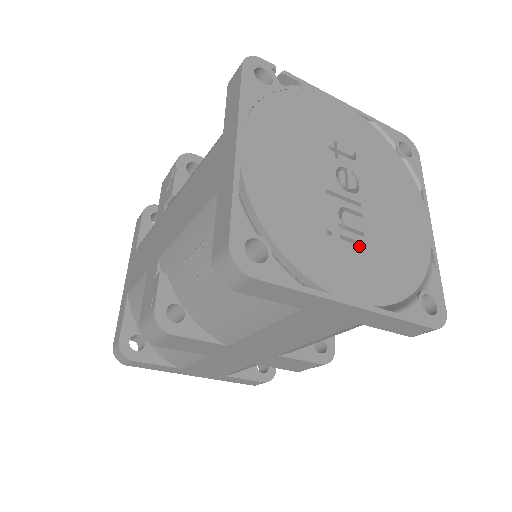
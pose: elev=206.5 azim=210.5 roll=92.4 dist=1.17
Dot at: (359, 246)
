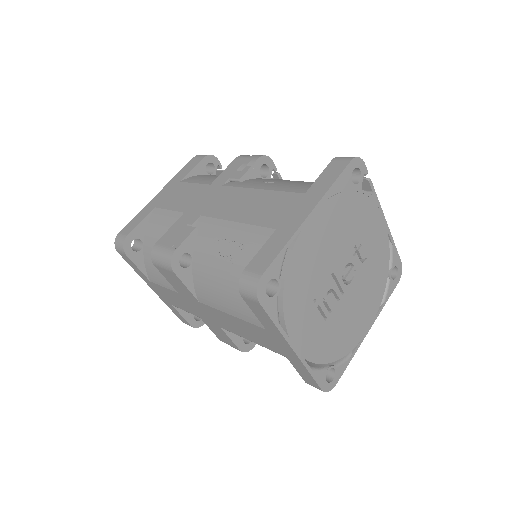
Dot at: (323, 318)
